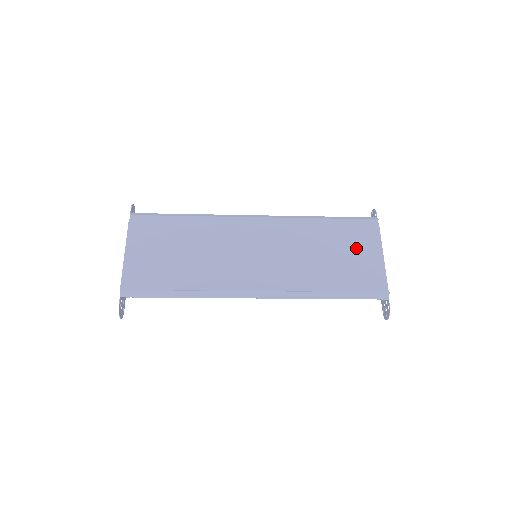
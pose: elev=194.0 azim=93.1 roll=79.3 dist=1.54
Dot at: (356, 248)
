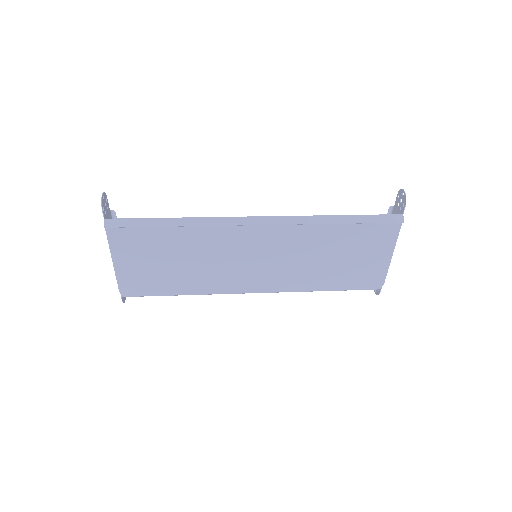
Dot at: (366, 248)
